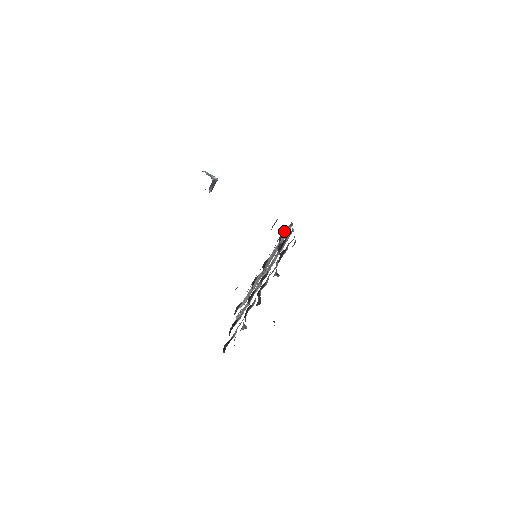
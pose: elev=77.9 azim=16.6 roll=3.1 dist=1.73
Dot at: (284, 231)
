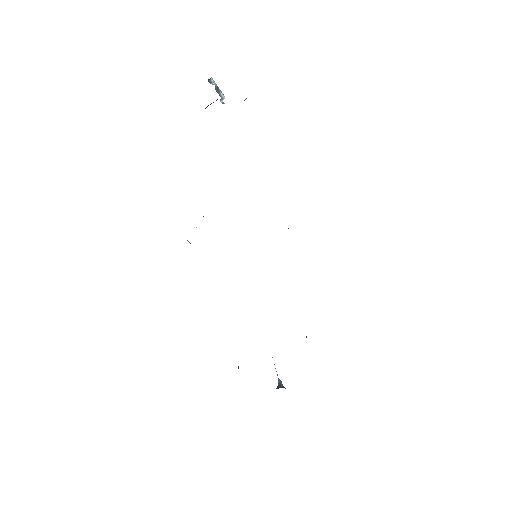
Dot at: occluded
